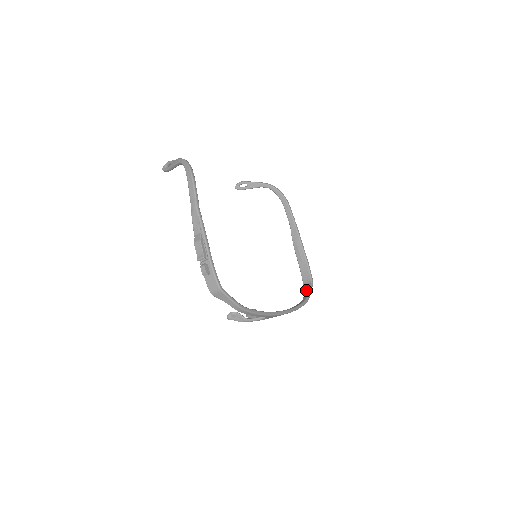
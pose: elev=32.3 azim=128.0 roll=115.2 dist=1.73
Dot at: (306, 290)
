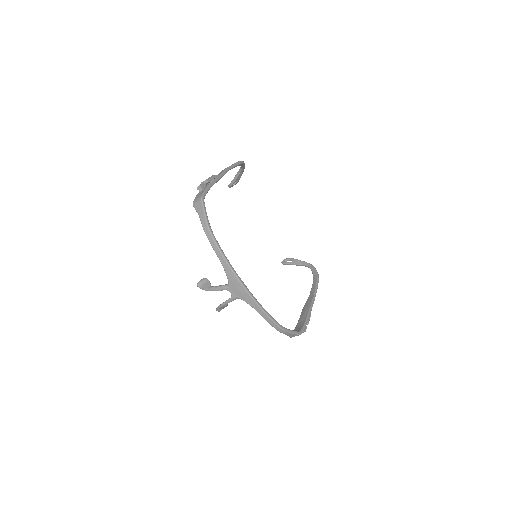
Dot at: occluded
